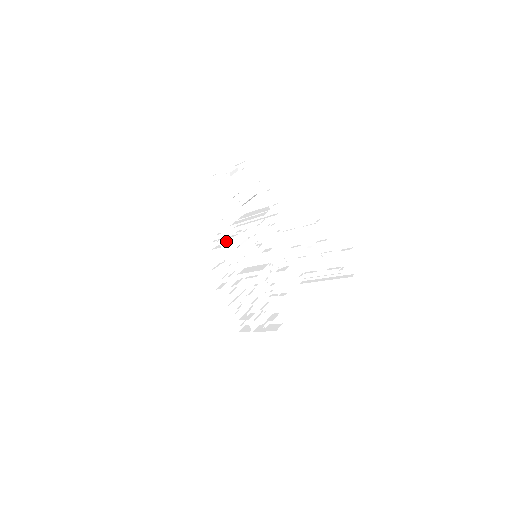
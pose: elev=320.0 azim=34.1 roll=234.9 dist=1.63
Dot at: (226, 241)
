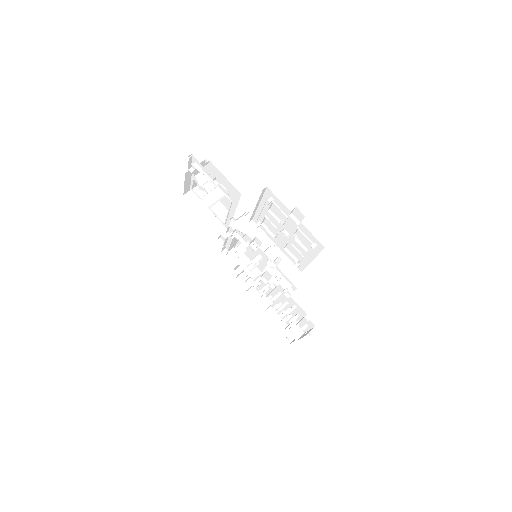
Dot at: (237, 249)
